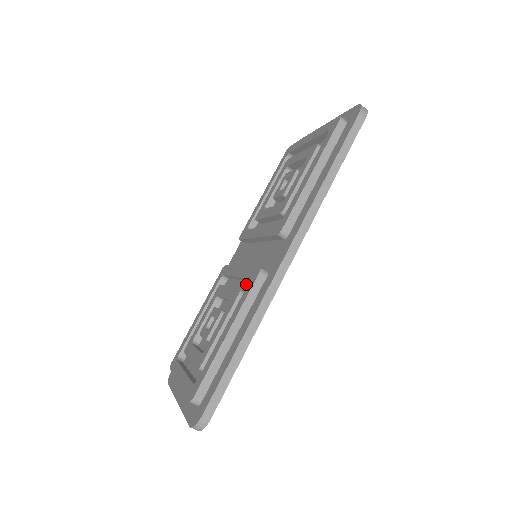
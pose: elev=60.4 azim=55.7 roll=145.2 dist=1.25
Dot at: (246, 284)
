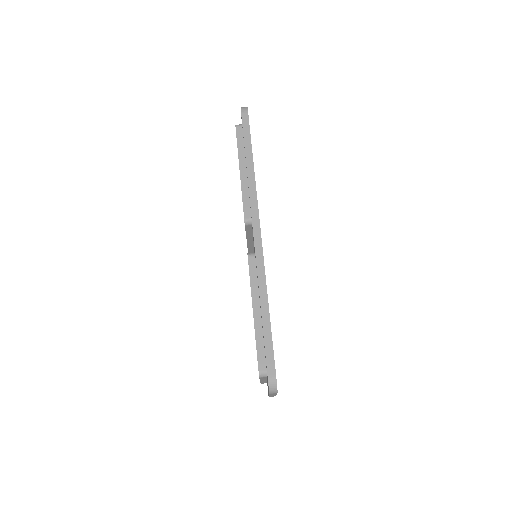
Dot at: occluded
